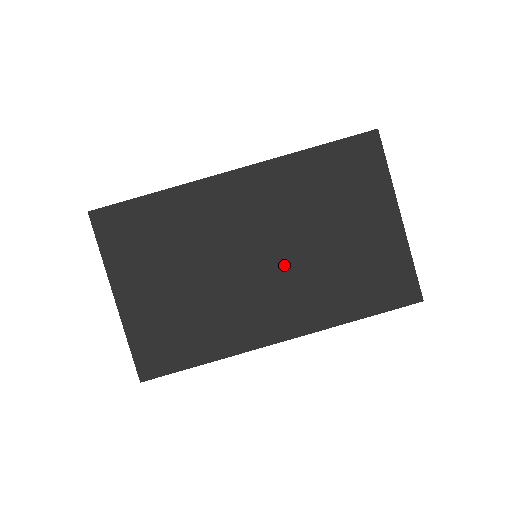
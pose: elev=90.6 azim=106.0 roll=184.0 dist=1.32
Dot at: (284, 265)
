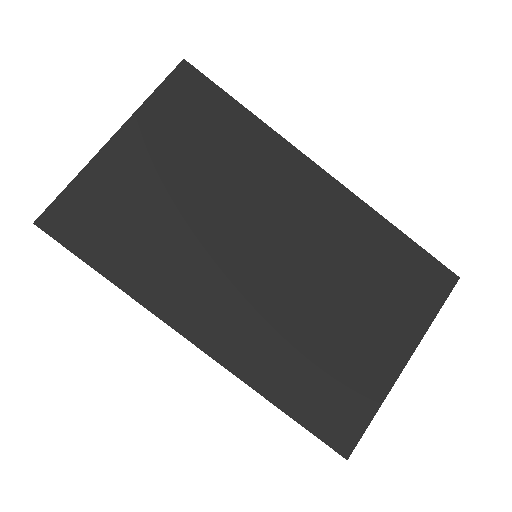
Dot at: (275, 285)
